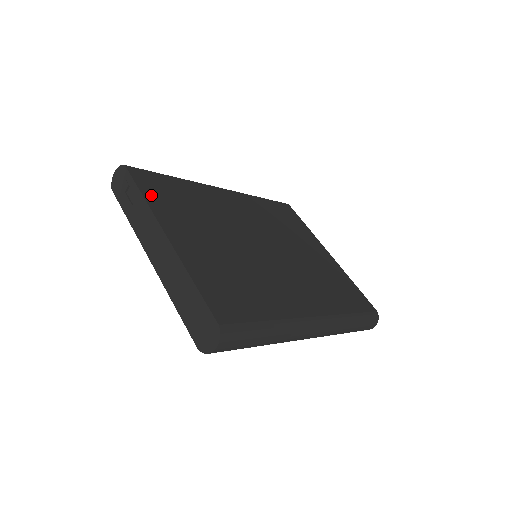
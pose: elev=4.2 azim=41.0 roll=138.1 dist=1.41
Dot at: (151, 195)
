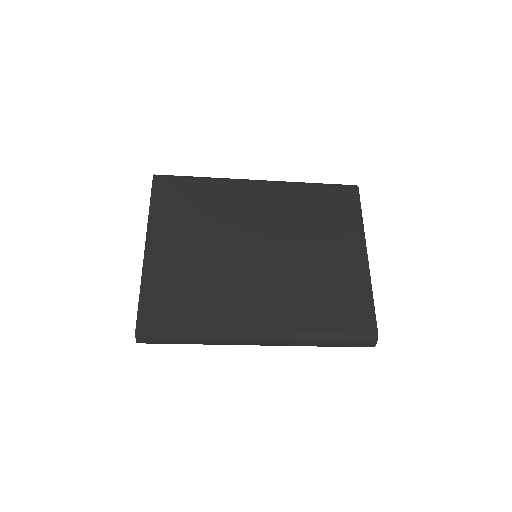
Dot at: (159, 205)
